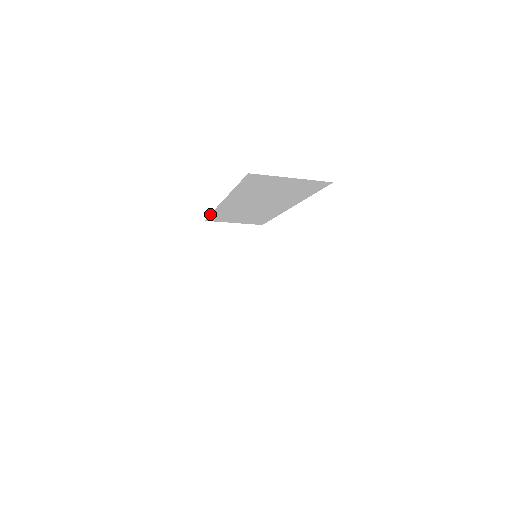
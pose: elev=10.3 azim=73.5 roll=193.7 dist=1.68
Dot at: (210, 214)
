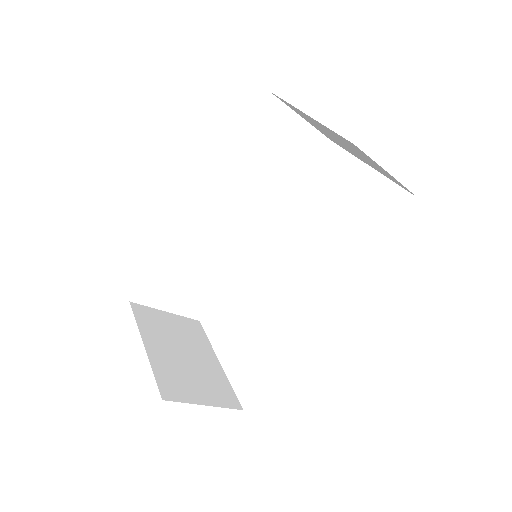
Dot at: (153, 265)
